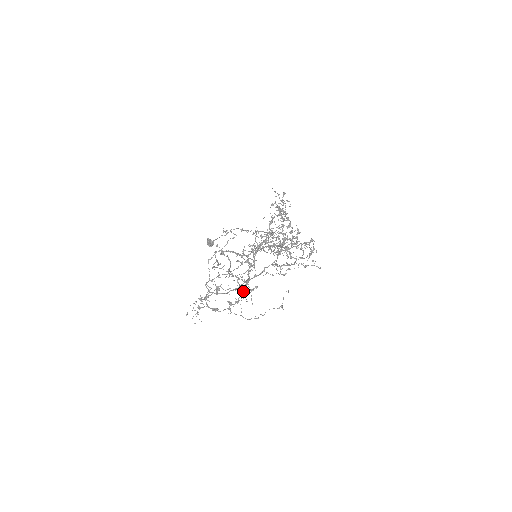
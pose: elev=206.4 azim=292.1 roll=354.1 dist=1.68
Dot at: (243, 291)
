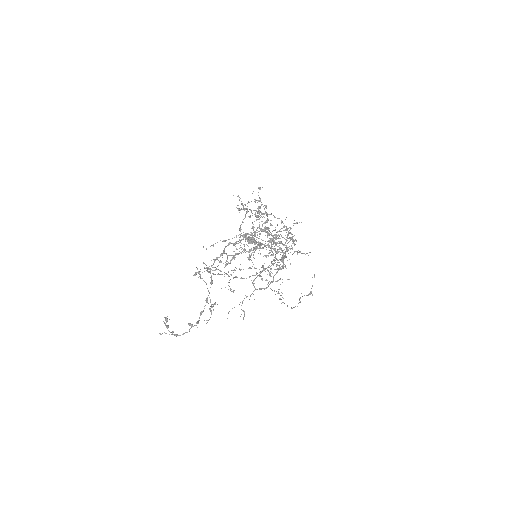
Dot at: (201, 311)
